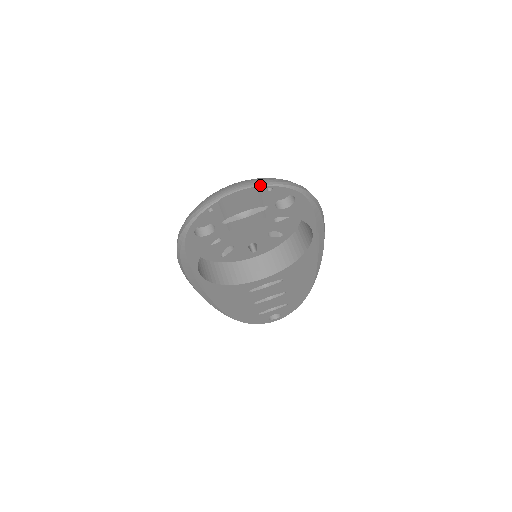
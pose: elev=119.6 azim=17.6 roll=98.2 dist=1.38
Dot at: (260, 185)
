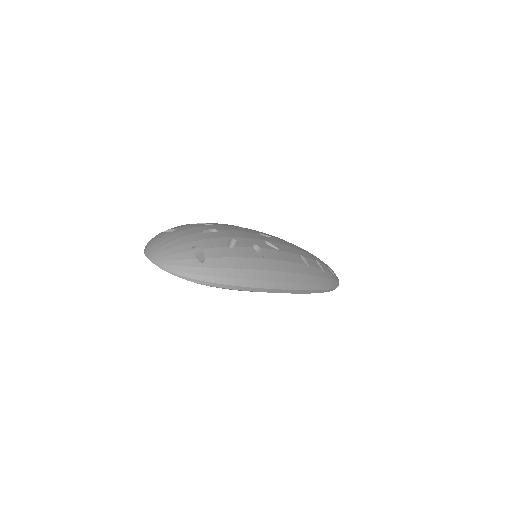
Dot at: (160, 267)
